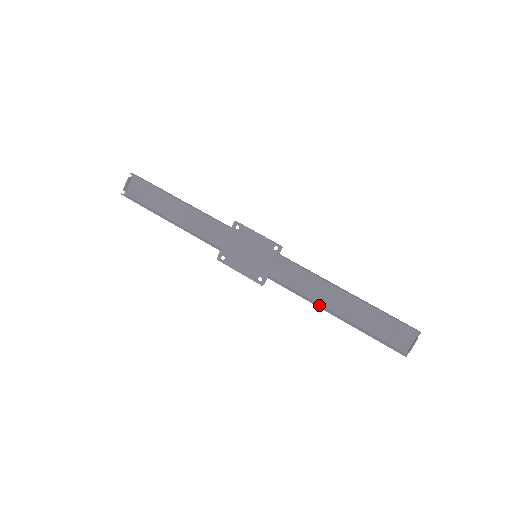
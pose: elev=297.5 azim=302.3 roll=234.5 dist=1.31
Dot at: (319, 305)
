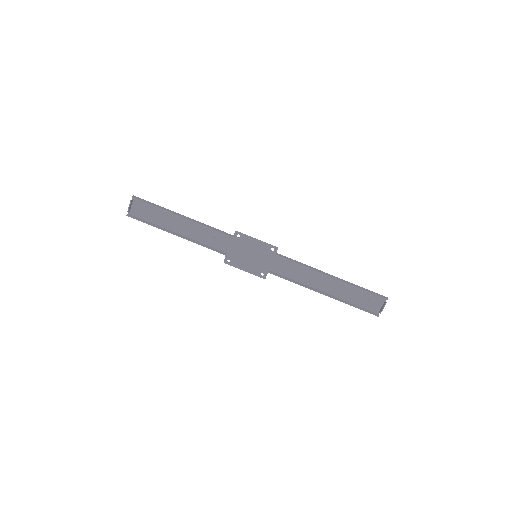
Dot at: (311, 288)
